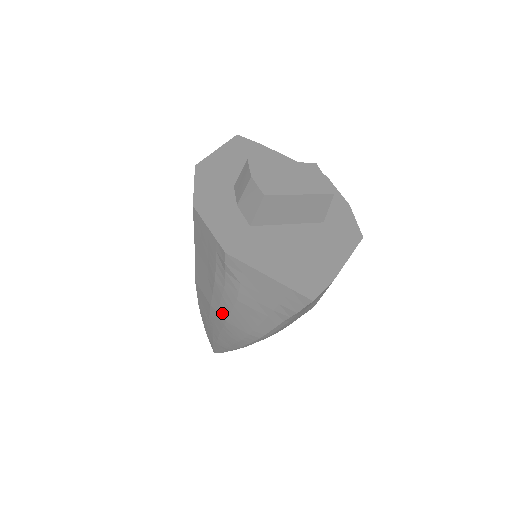
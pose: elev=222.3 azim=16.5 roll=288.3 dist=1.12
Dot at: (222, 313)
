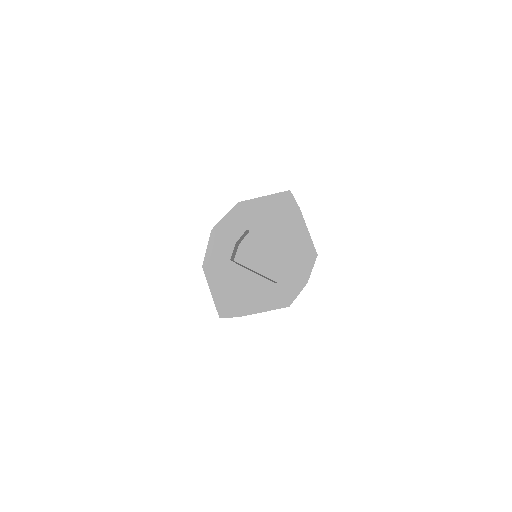
Dot at: occluded
